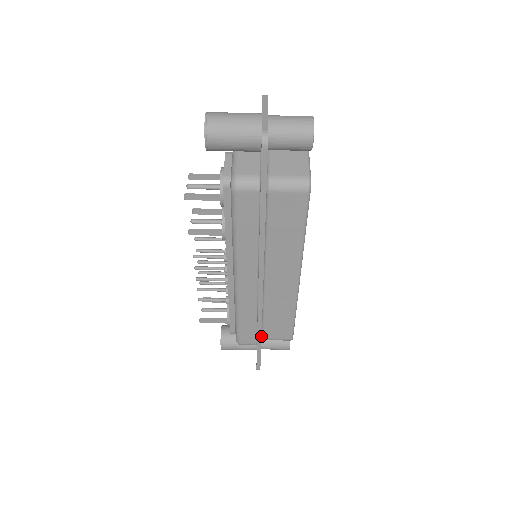
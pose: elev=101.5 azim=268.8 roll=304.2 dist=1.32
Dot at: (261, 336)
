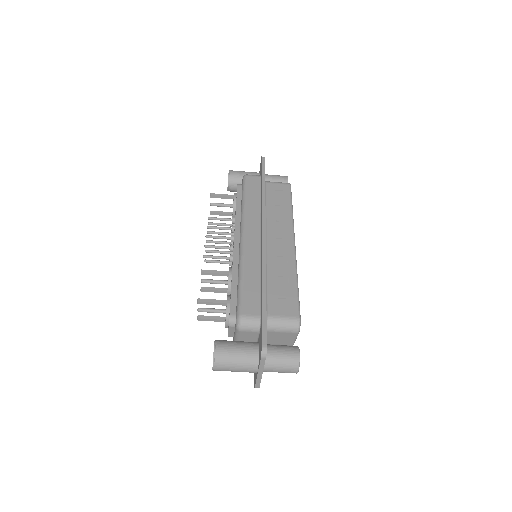
Dot at: occluded
